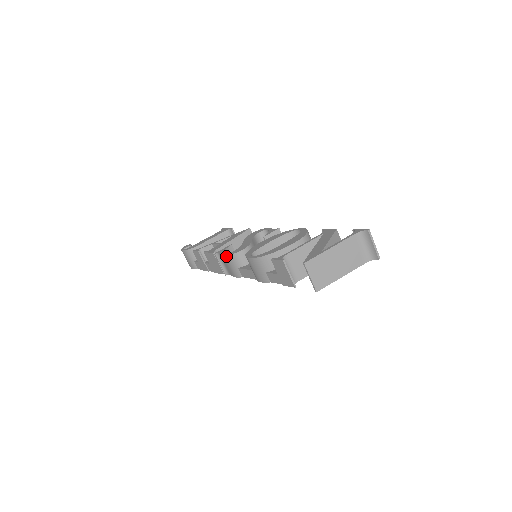
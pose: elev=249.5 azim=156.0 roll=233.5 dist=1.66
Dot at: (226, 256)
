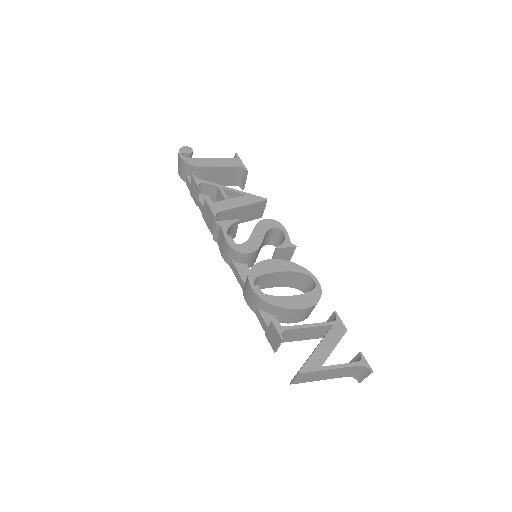
Dot at: (227, 244)
